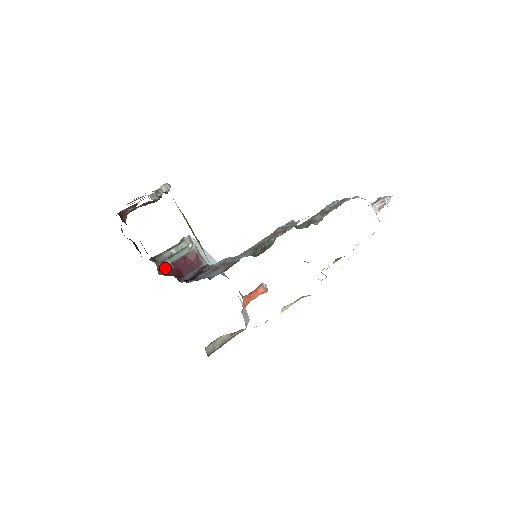
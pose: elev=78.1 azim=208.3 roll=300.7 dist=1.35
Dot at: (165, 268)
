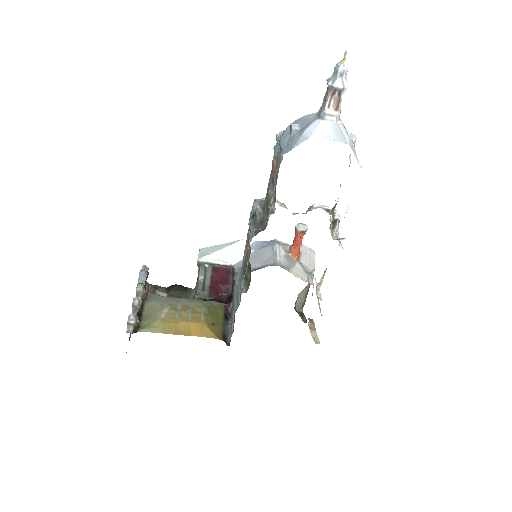
Dot at: (210, 291)
